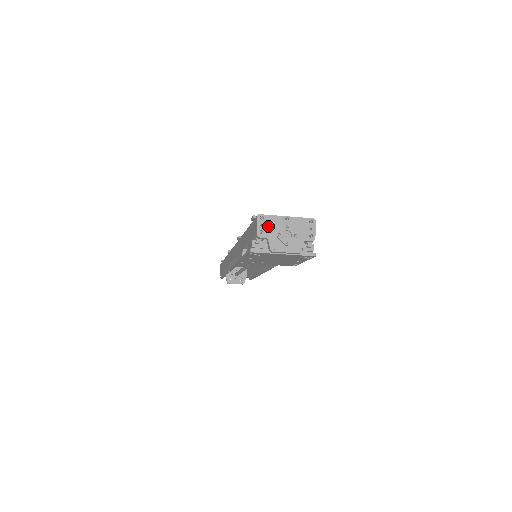
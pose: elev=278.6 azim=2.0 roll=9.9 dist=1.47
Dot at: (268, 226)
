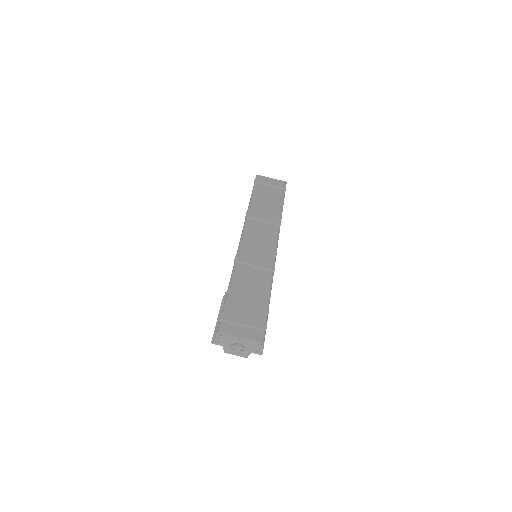
Dot at: (224, 340)
